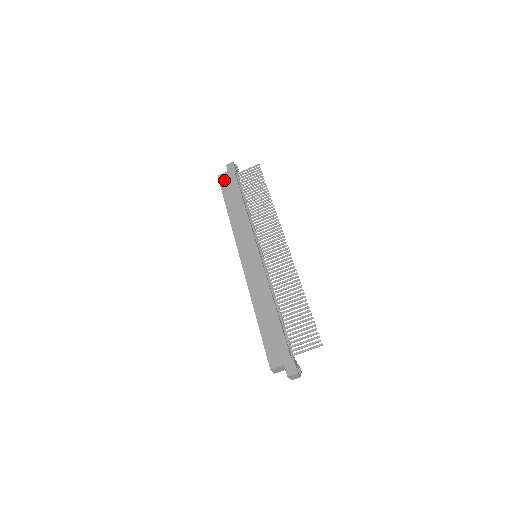
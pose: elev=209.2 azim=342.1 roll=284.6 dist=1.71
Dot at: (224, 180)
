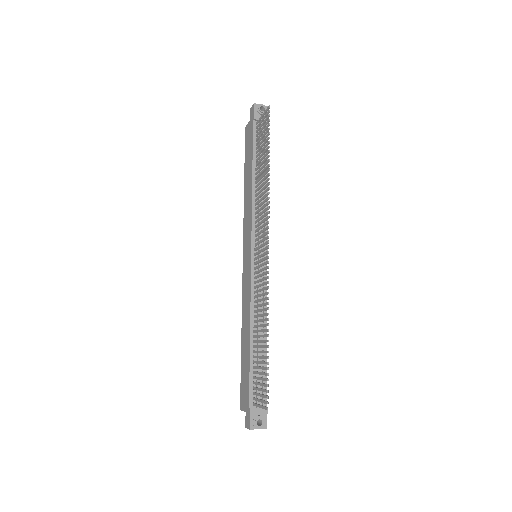
Dot at: (247, 135)
